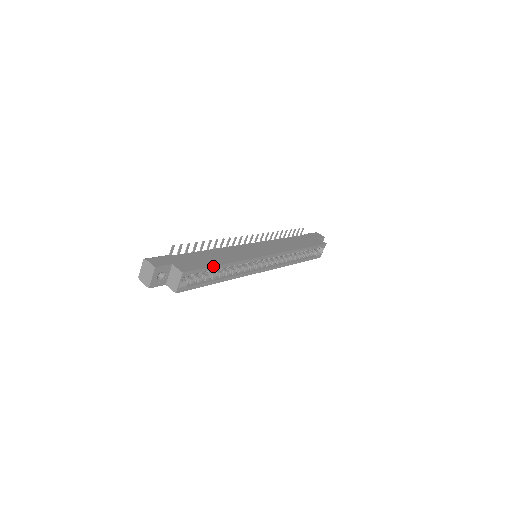
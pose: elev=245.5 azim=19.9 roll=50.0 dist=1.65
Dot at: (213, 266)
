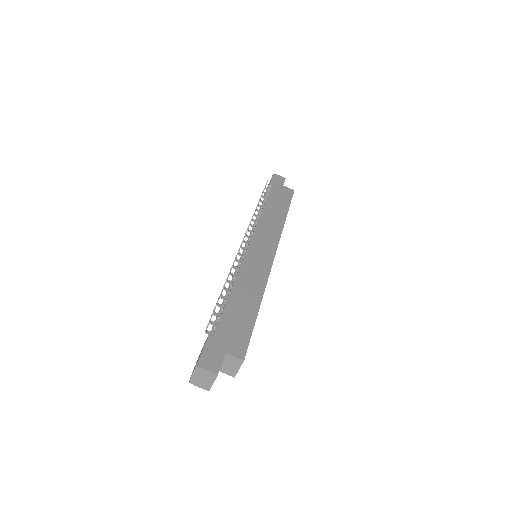
Dot at: occluded
